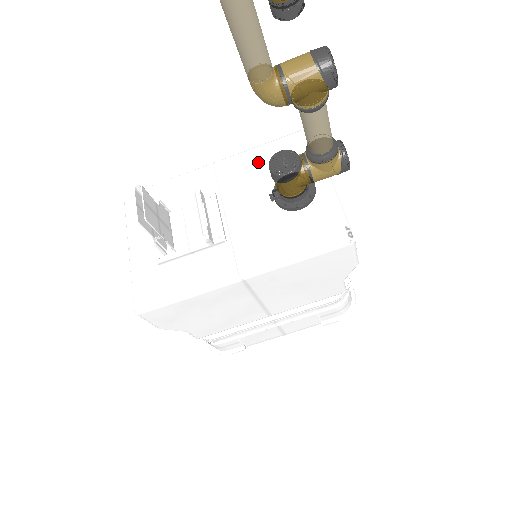
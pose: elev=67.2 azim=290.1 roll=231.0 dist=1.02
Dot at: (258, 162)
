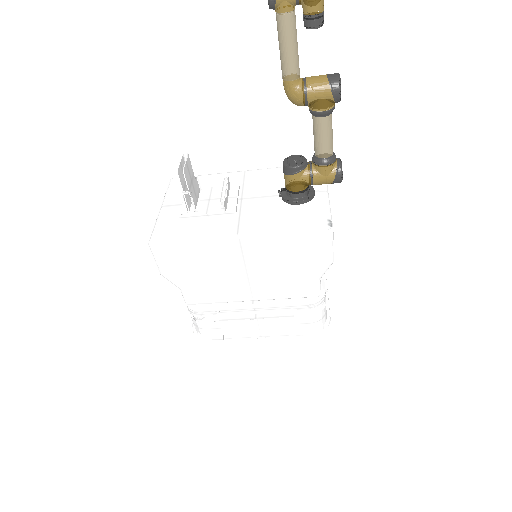
Dot at: (278, 175)
